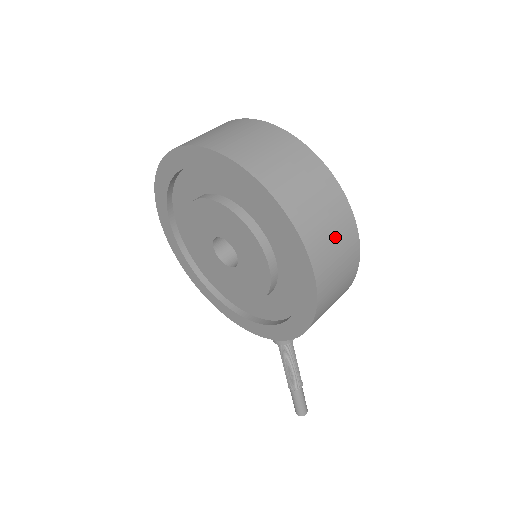
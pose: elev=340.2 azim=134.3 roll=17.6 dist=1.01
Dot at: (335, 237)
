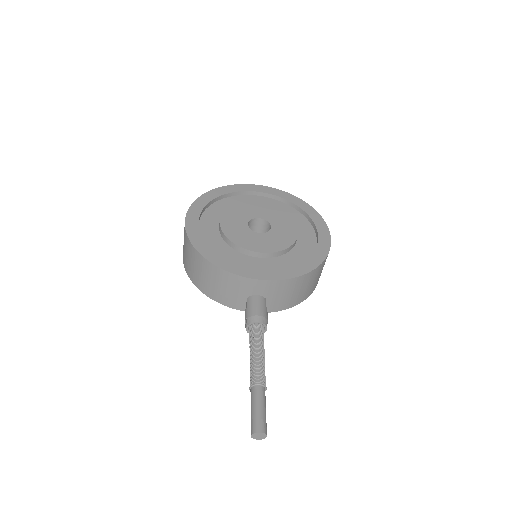
Dot at: occluded
